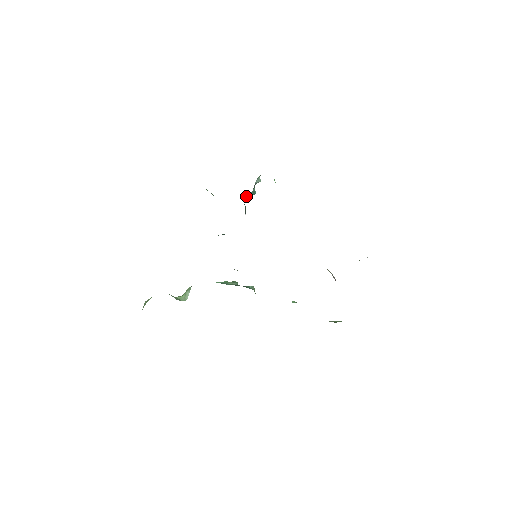
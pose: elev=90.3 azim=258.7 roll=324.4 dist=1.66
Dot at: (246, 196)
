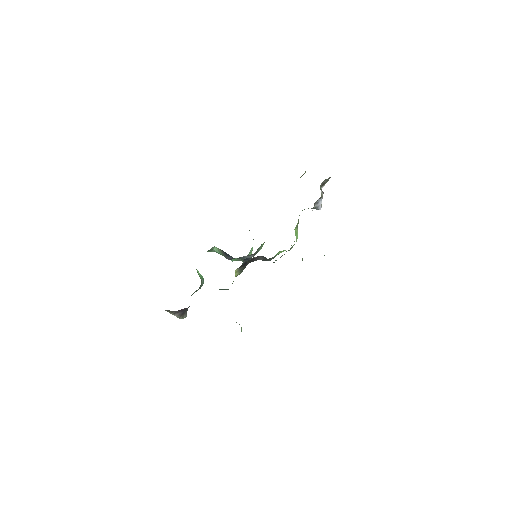
Dot at: occluded
